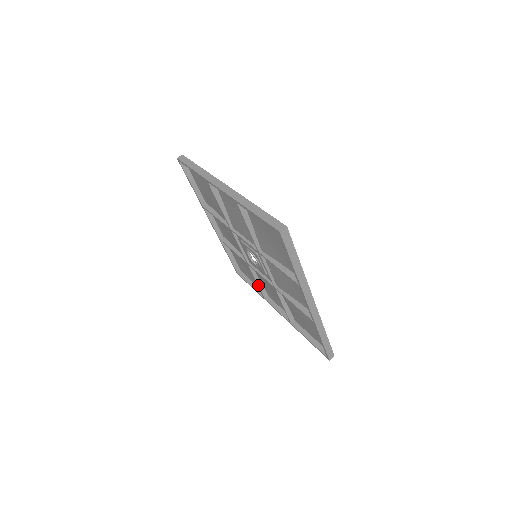
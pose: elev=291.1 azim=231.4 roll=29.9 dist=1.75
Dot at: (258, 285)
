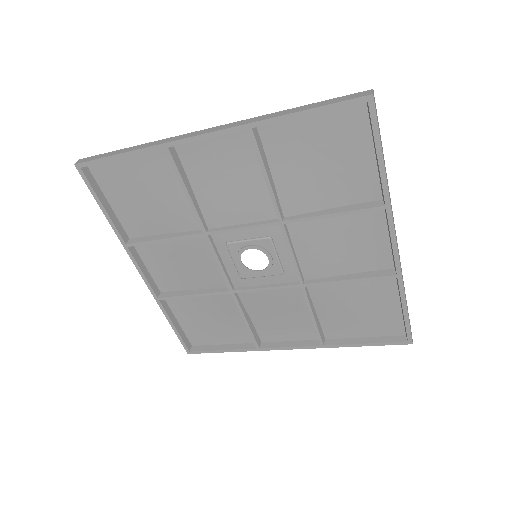
Dot at: (249, 326)
